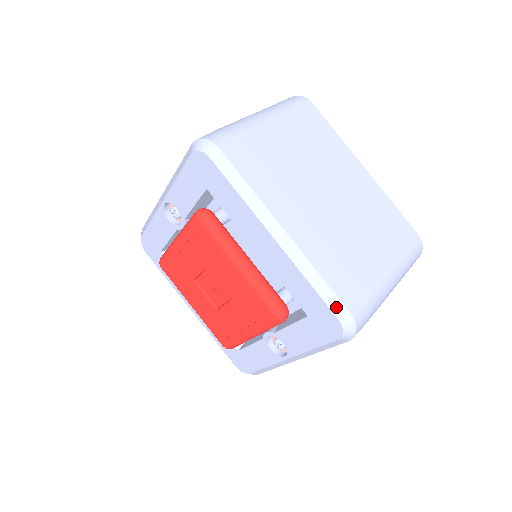
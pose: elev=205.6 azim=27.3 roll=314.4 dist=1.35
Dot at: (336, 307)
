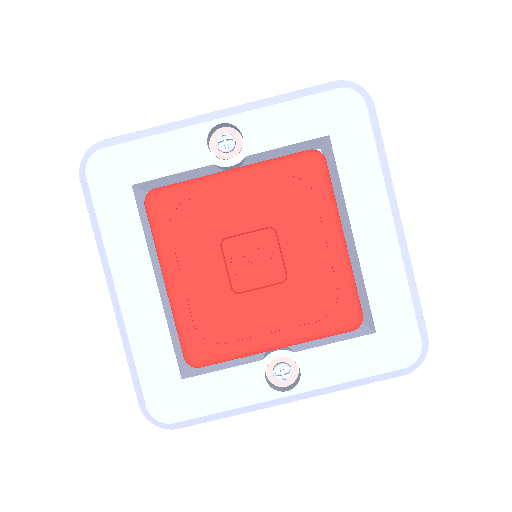
Dot at: (422, 327)
